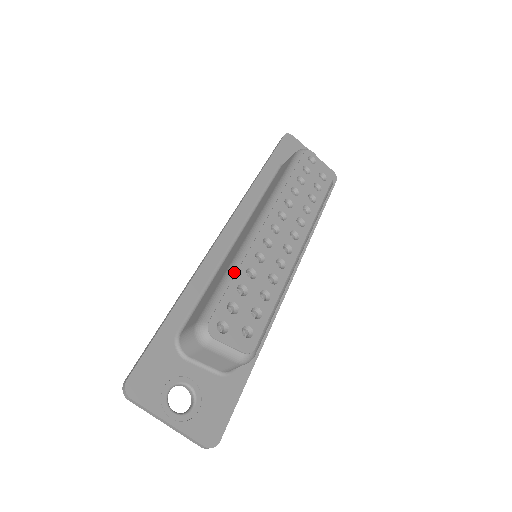
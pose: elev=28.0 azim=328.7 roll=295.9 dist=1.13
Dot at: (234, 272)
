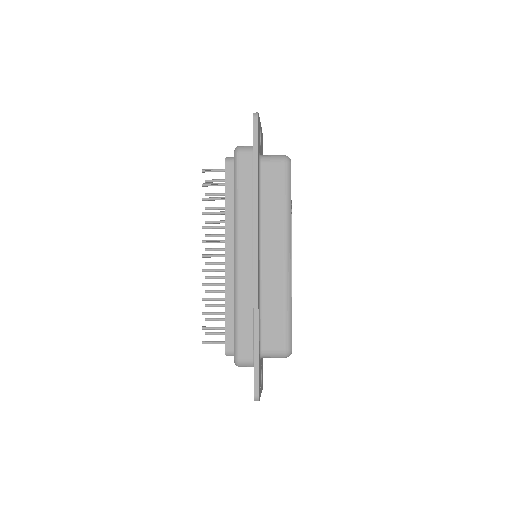
Dot at: (291, 307)
